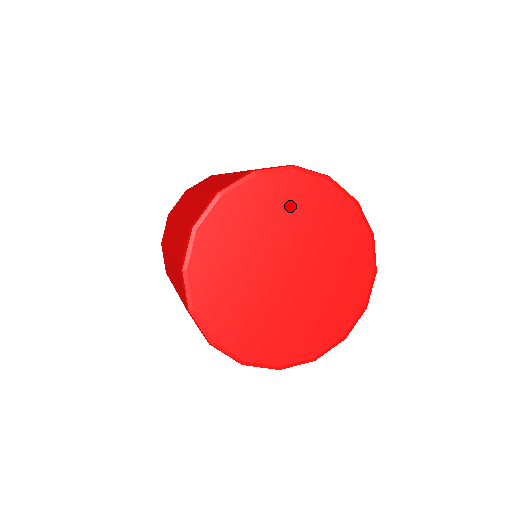
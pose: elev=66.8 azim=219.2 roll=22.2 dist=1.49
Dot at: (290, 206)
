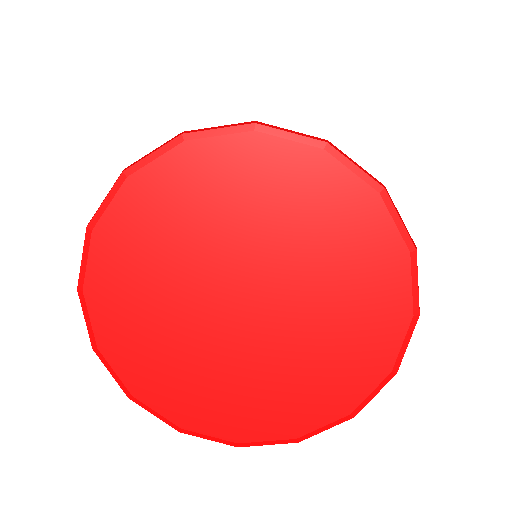
Dot at: (249, 195)
